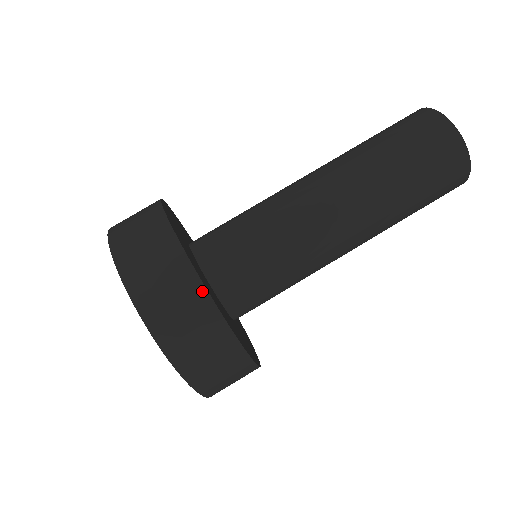
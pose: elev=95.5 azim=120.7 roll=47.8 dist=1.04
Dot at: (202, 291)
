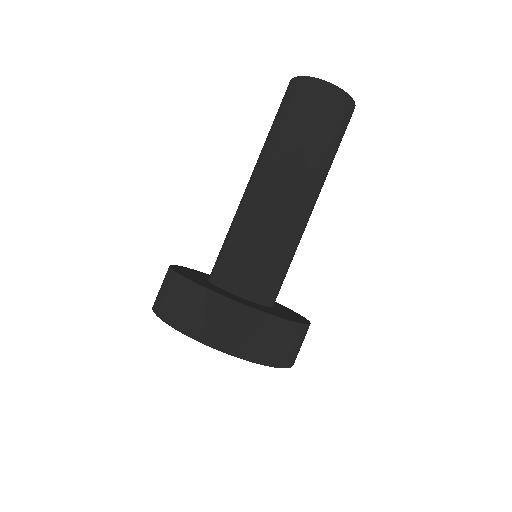
Dot at: (282, 322)
